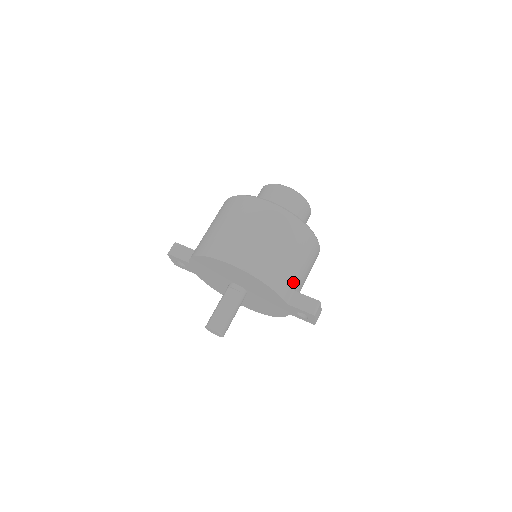
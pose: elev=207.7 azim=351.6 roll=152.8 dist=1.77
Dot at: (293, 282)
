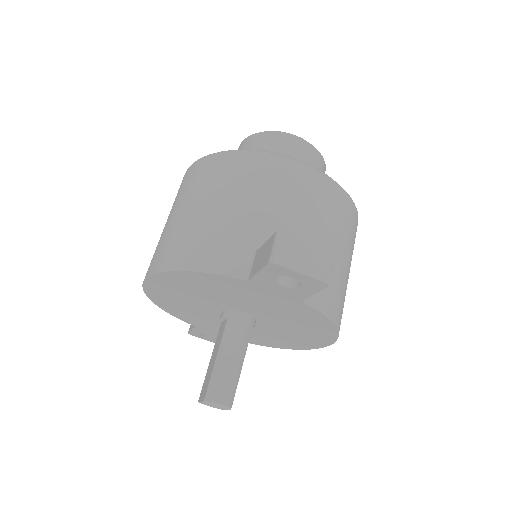
Dot at: (244, 240)
